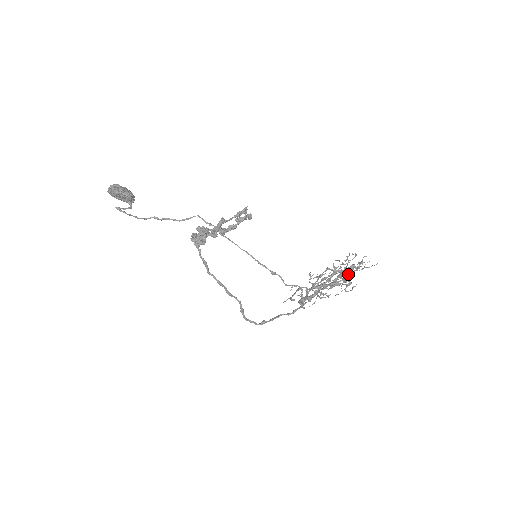
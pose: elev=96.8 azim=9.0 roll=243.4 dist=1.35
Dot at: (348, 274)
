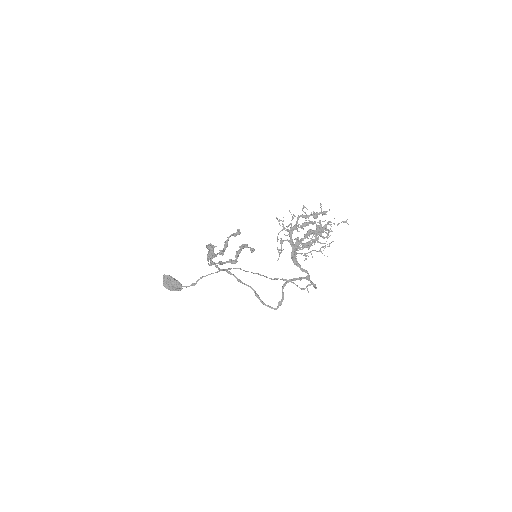
Dot at: occluded
